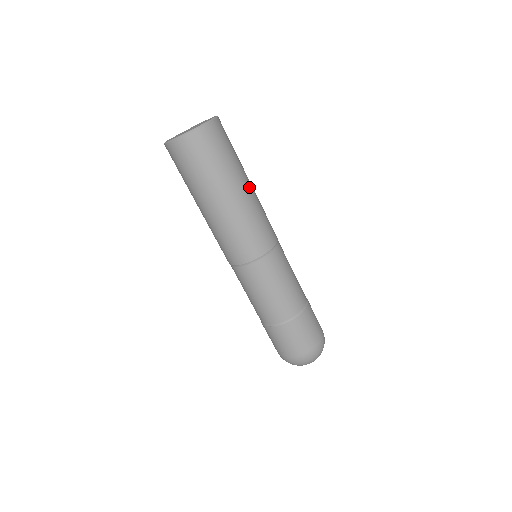
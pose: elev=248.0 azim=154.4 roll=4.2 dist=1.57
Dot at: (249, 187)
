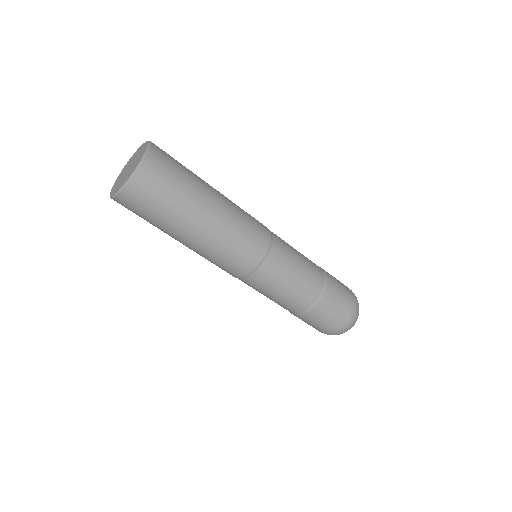
Dot at: (215, 208)
